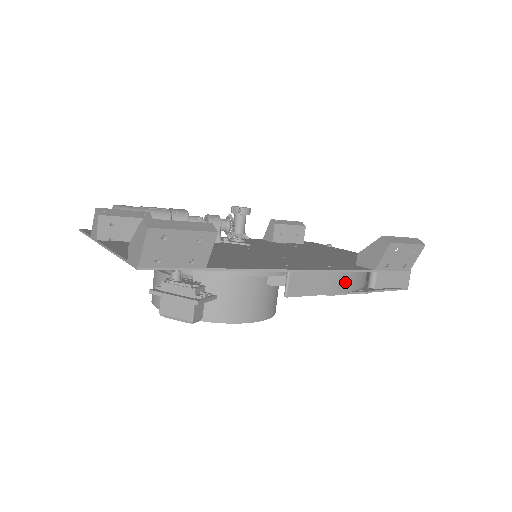
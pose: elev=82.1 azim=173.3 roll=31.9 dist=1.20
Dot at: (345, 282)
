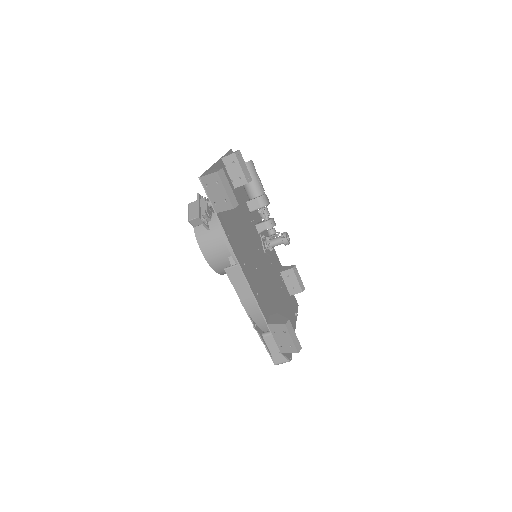
Dot at: (253, 308)
